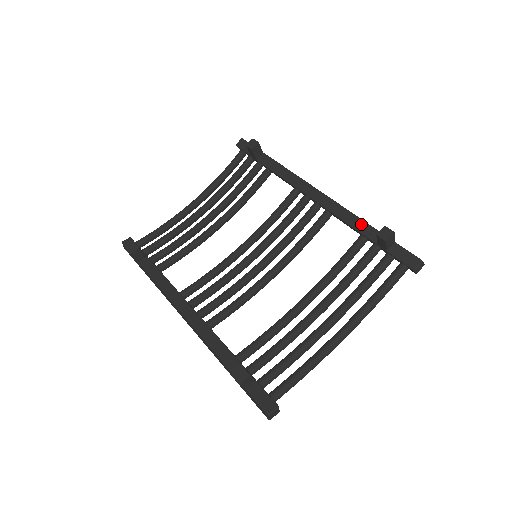
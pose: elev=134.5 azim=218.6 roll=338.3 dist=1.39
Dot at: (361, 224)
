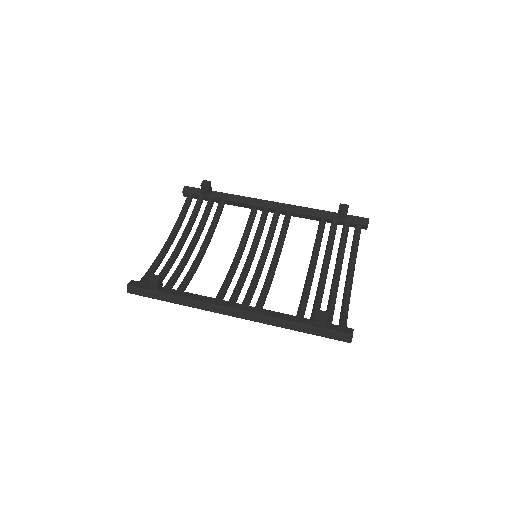
Dot at: (318, 212)
